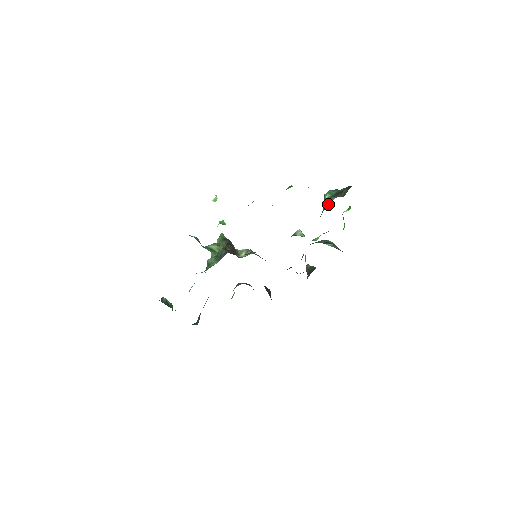
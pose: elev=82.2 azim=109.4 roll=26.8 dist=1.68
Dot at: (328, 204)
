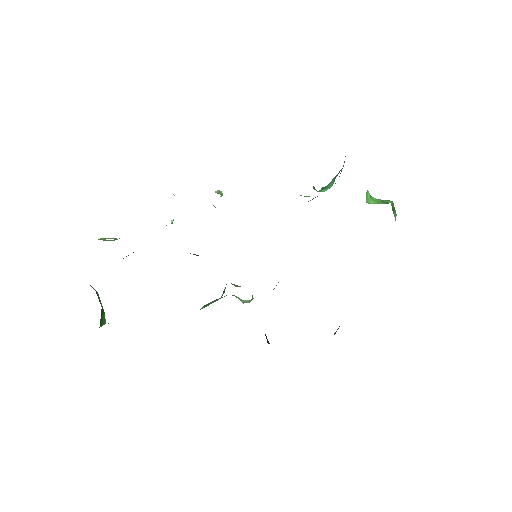
Dot at: occluded
